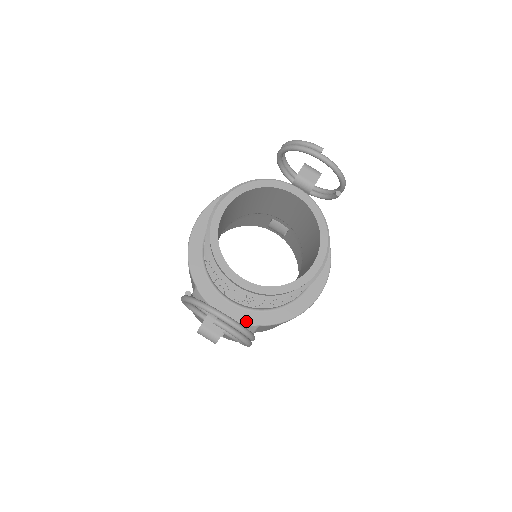
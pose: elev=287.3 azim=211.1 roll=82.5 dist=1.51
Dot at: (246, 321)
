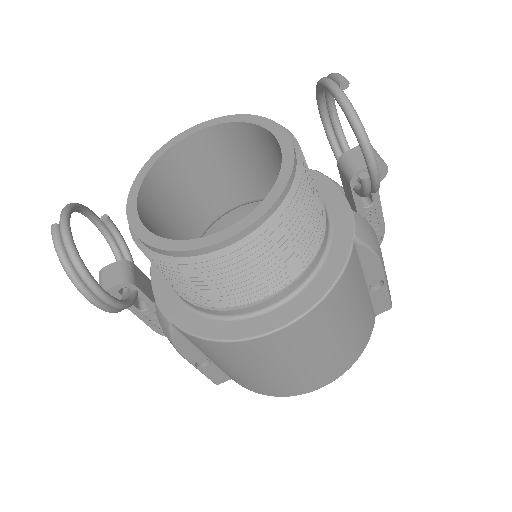
Dot at: (164, 308)
